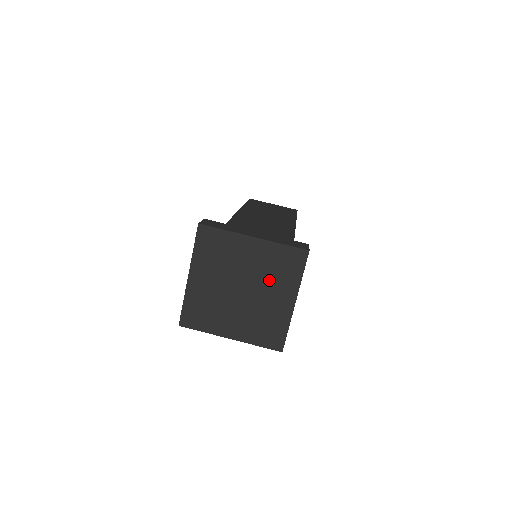
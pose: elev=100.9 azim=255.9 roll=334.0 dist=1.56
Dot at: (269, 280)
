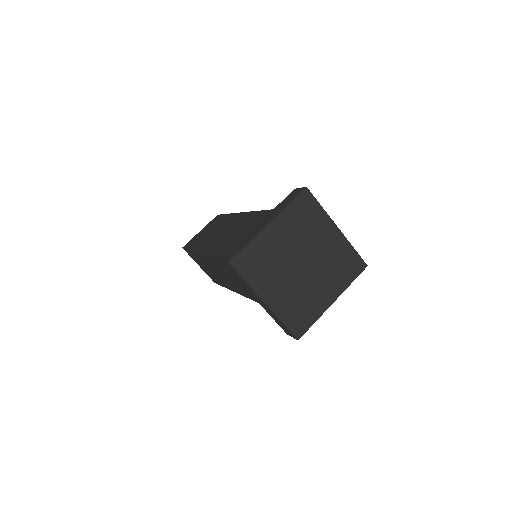
Dot at: (309, 236)
